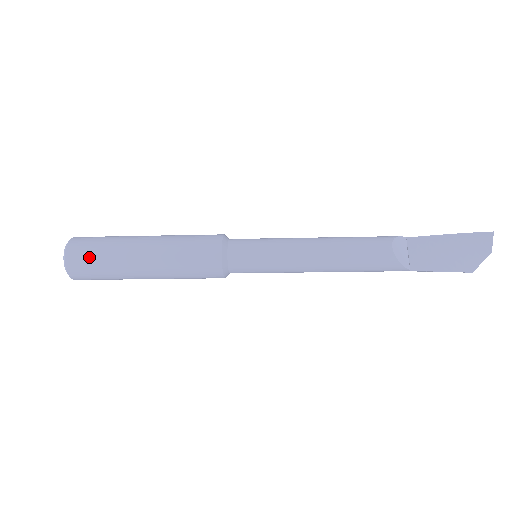
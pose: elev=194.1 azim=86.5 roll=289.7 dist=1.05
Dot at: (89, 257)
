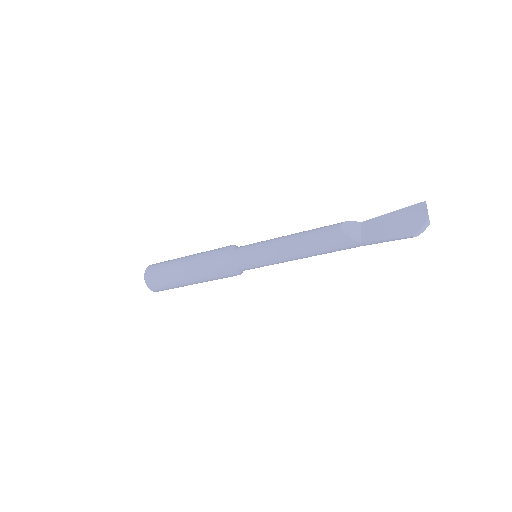
Dot at: (156, 271)
